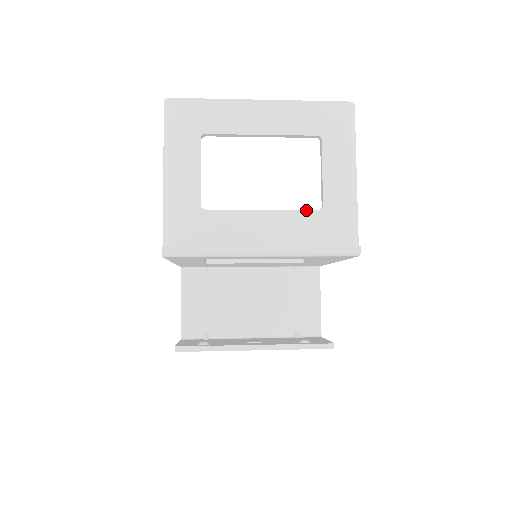
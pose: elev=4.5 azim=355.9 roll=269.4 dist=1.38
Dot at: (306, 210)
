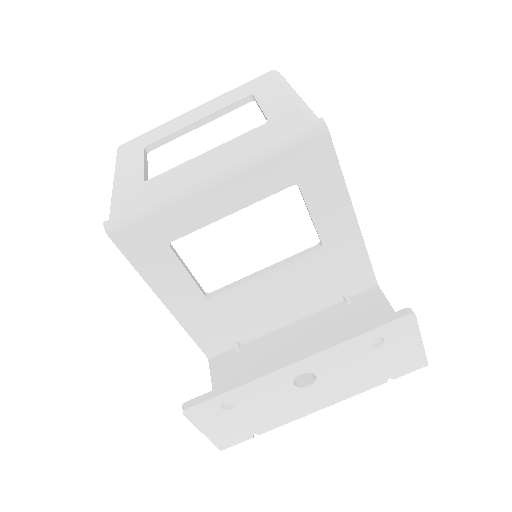
Dot at: (250, 131)
